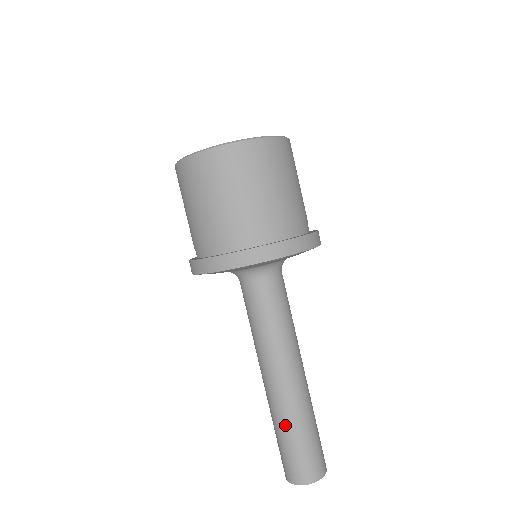
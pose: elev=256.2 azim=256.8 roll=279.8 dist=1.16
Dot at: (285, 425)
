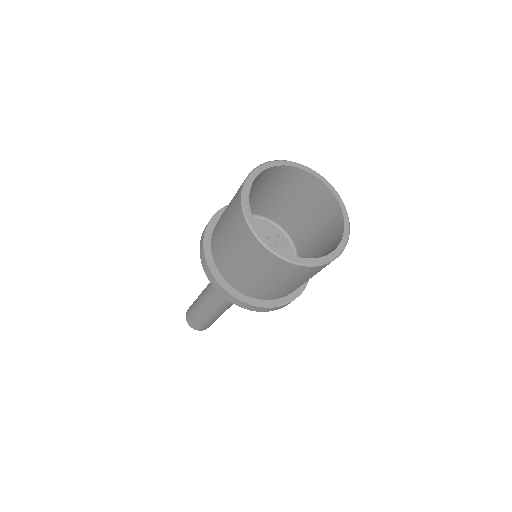
Dot at: (200, 312)
